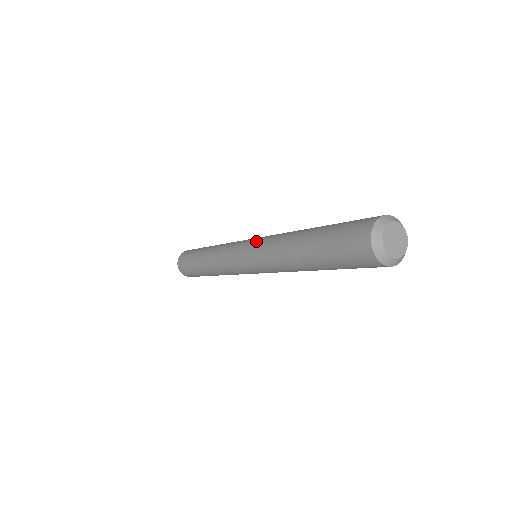
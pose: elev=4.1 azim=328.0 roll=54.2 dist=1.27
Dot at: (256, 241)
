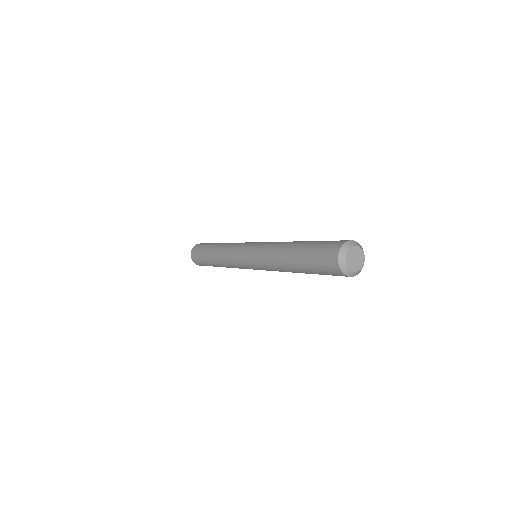
Dot at: (253, 256)
